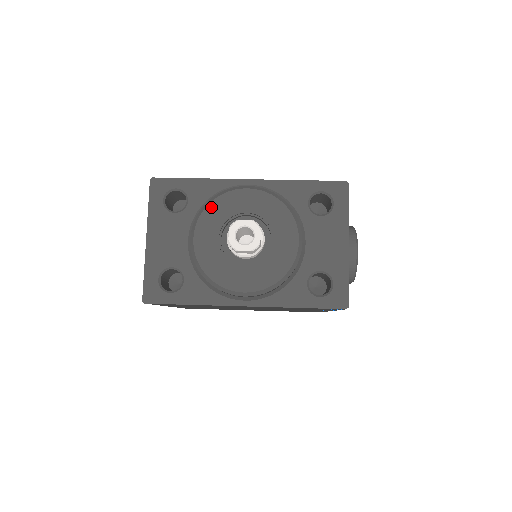
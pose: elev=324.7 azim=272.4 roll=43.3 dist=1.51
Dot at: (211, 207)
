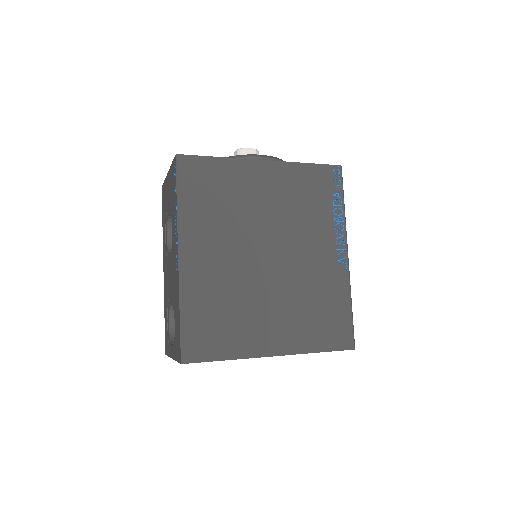
Dot at: occluded
